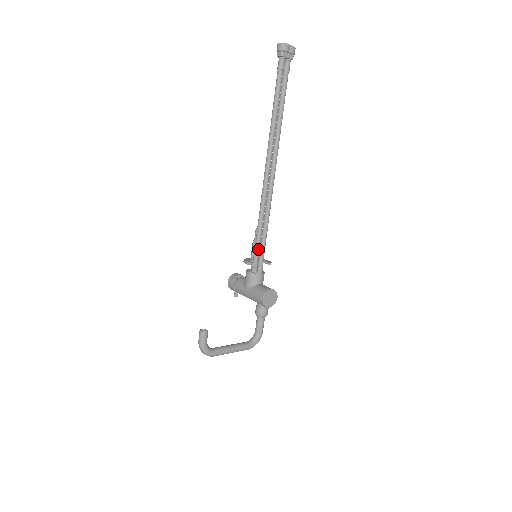
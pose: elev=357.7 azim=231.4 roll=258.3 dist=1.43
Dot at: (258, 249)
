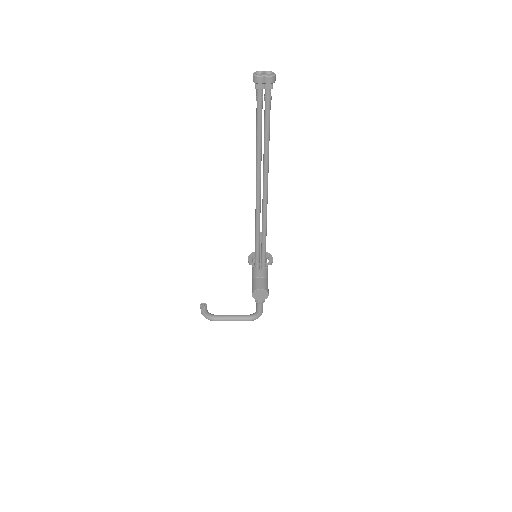
Dot at: (257, 251)
